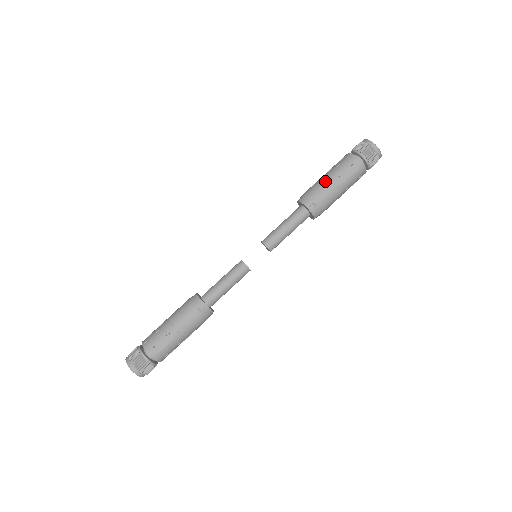
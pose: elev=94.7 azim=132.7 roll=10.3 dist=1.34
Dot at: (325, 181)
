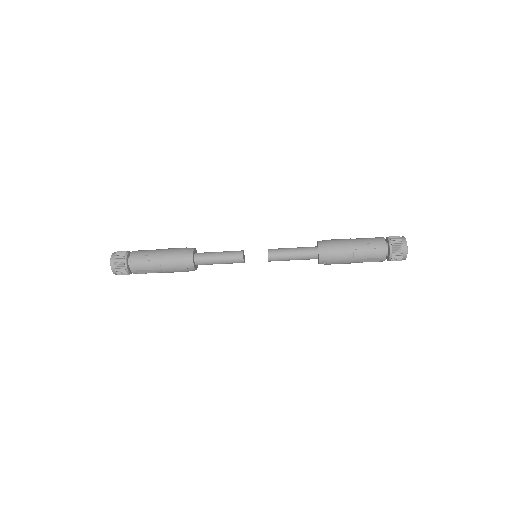
Dot at: (349, 254)
